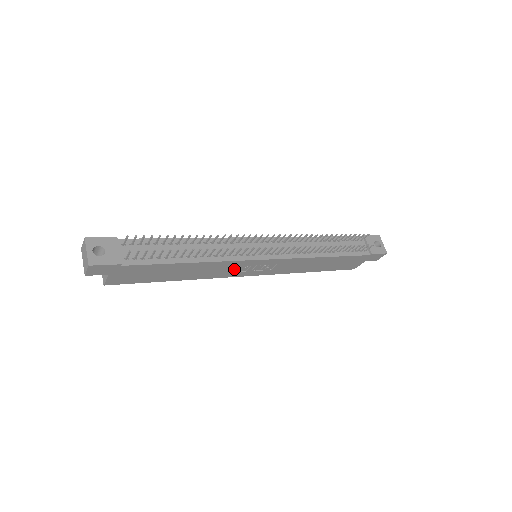
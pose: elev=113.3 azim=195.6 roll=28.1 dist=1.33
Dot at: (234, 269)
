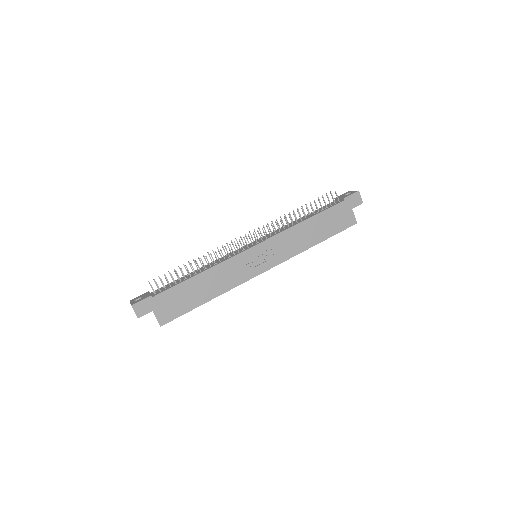
Dot at: (241, 269)
